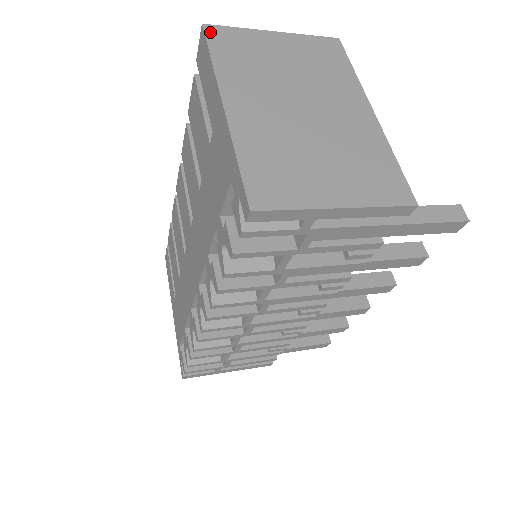
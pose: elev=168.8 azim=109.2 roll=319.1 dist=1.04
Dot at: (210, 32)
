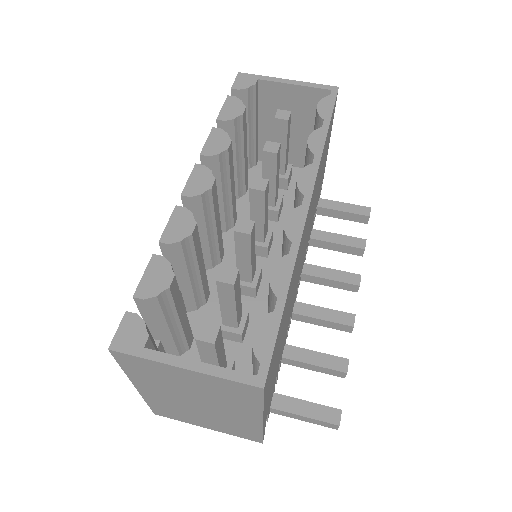
Dot at: (117, 356)
